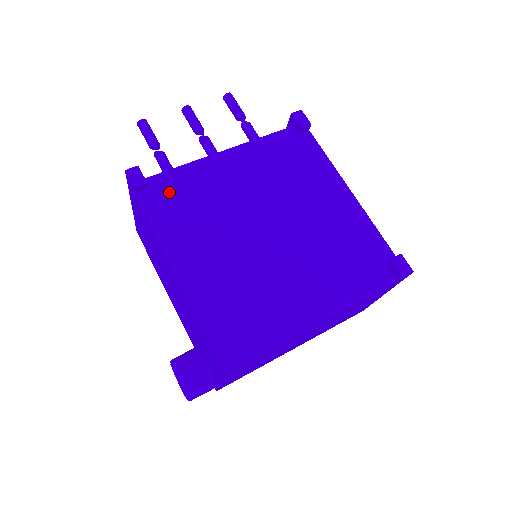
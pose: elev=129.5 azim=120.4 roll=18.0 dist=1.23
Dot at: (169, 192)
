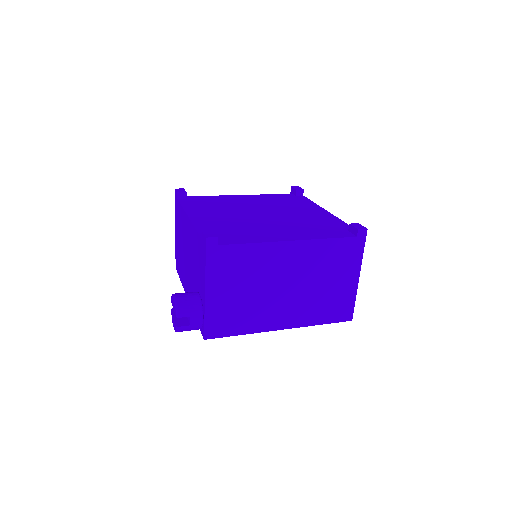
Dot at: (199, 200)
